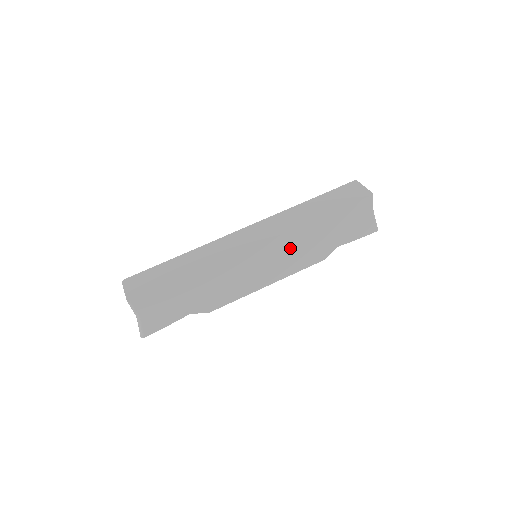
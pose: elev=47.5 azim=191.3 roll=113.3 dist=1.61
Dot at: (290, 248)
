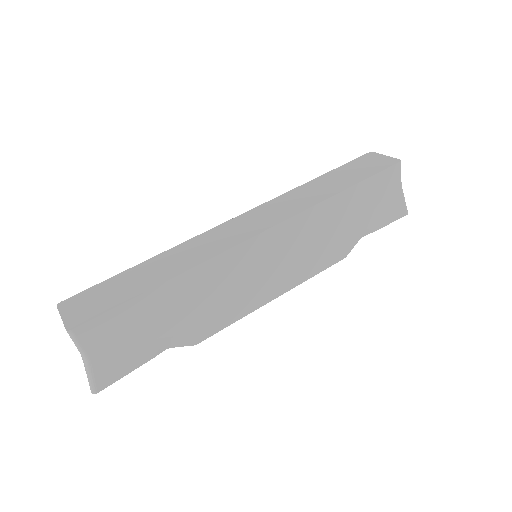
Dot at: (304, 238)
